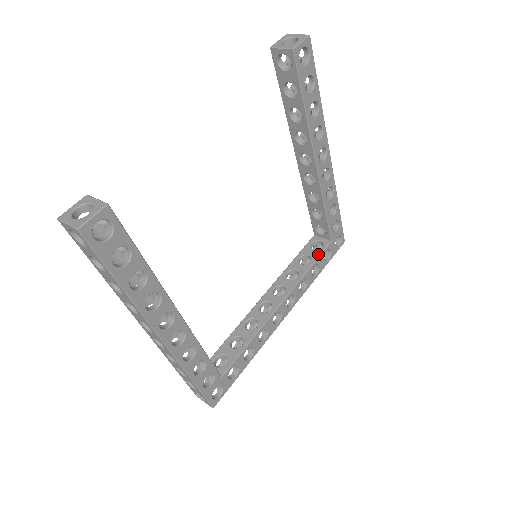
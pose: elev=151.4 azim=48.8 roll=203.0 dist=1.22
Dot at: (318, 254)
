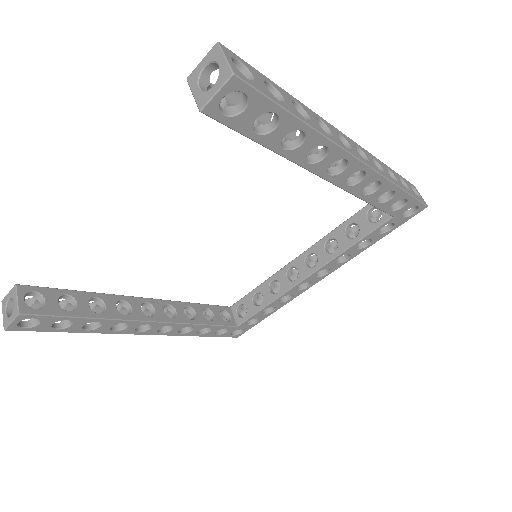
Dot at: (368, 230)
